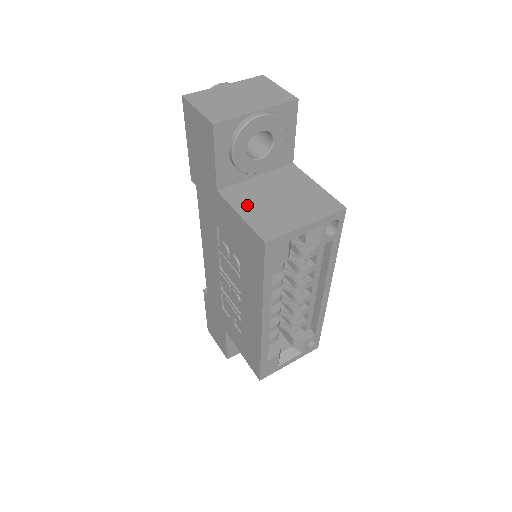
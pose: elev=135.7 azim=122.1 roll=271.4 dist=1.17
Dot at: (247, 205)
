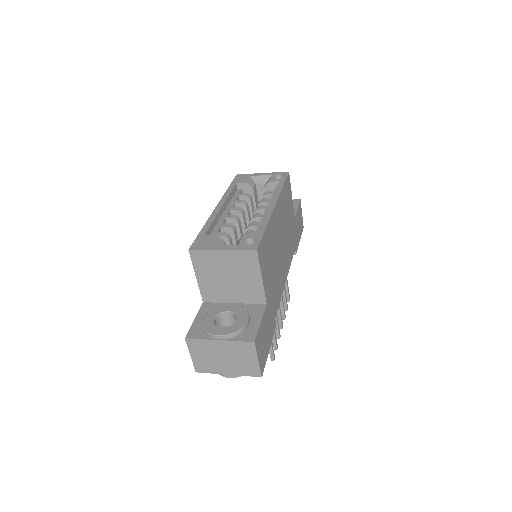
Dot at: occluded
